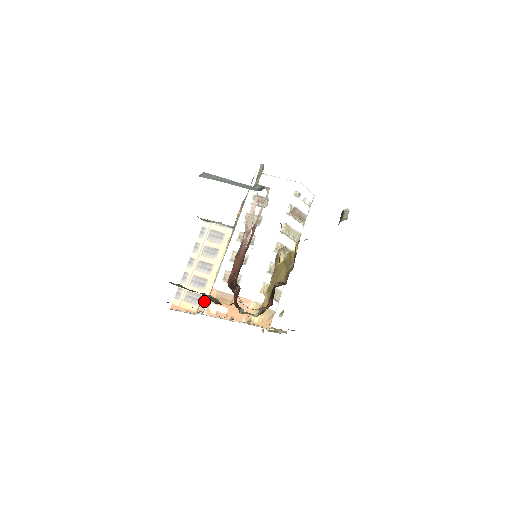
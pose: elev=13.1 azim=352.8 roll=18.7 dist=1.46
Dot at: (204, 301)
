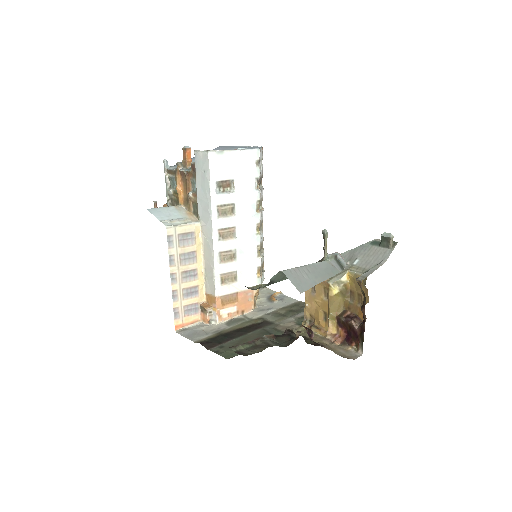
Dot at: (210, 310)
